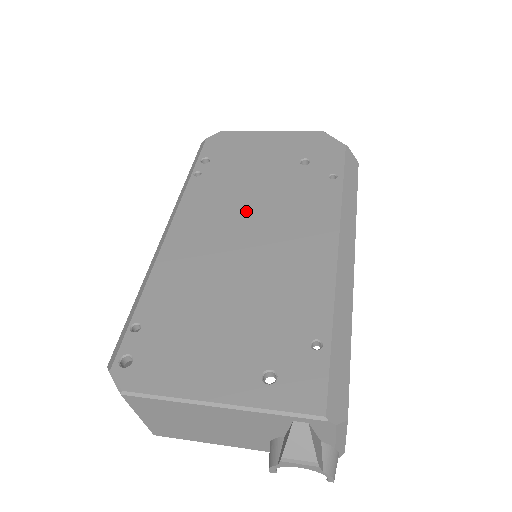
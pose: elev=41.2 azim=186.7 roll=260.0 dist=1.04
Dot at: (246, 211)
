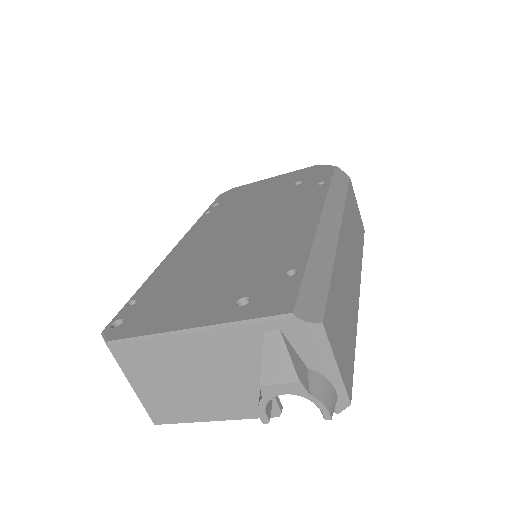
Dot at: (243, 219)
